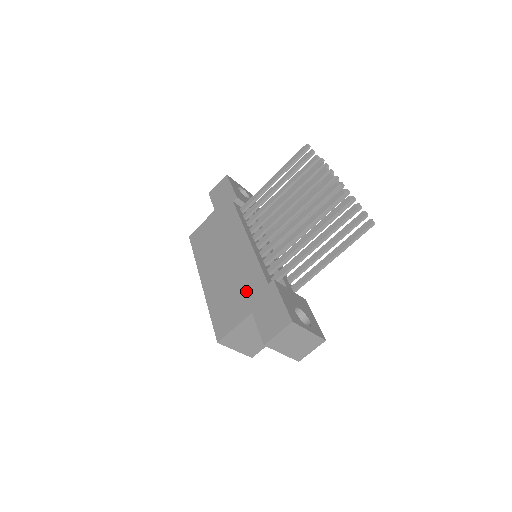
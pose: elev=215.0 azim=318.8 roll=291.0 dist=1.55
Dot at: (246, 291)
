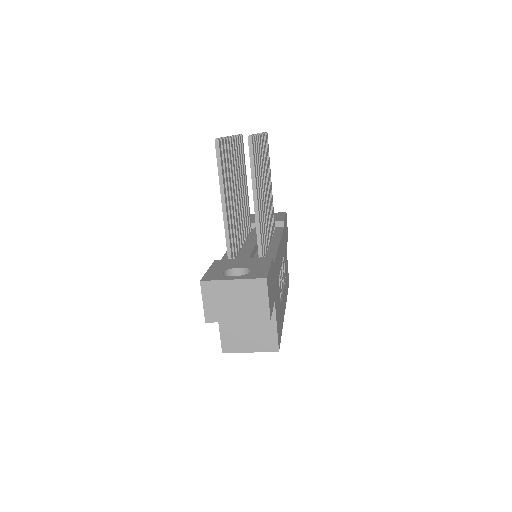
Dot at: occluded
